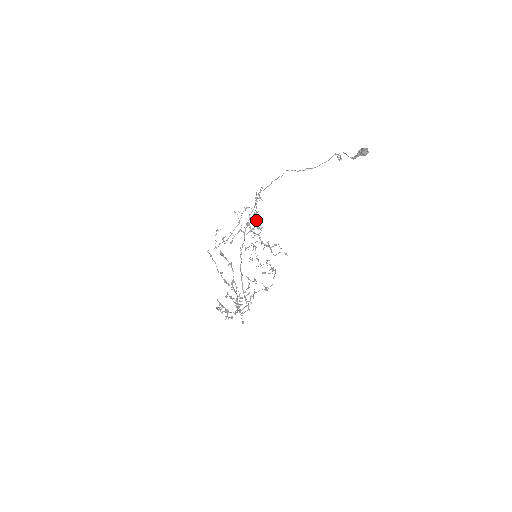
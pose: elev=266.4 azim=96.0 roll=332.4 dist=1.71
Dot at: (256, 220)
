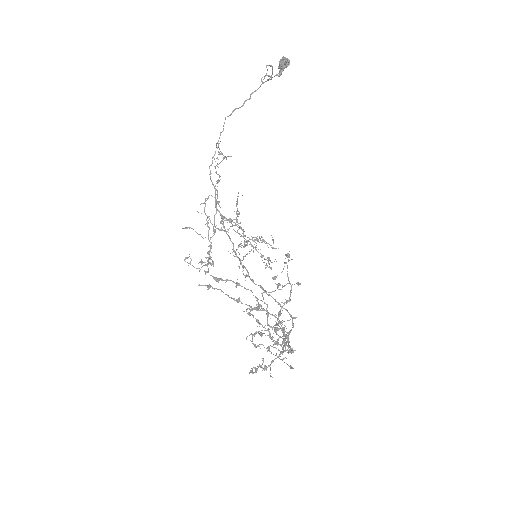
Dot at: occluded
